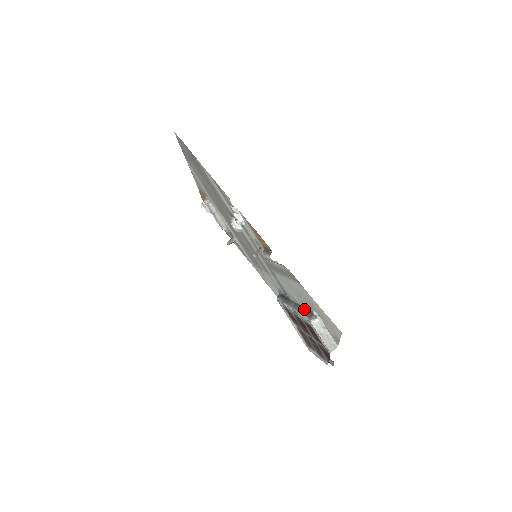
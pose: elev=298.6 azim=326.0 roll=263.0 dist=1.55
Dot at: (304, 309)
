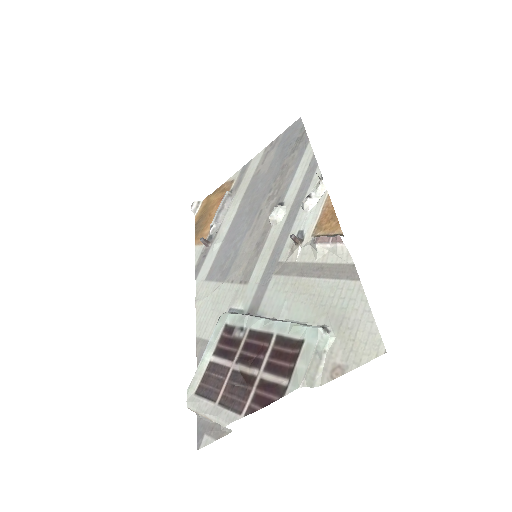
Dot at: (300, 323)
